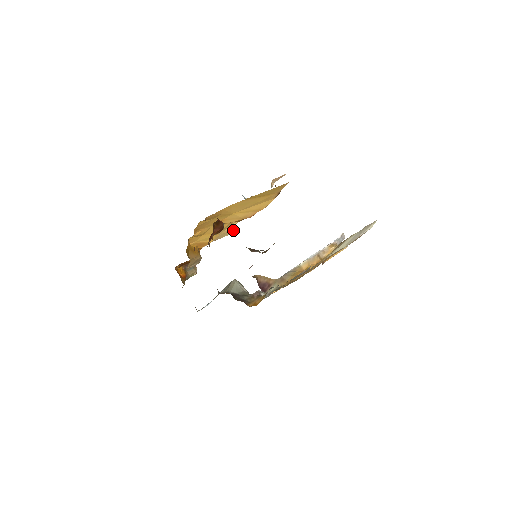
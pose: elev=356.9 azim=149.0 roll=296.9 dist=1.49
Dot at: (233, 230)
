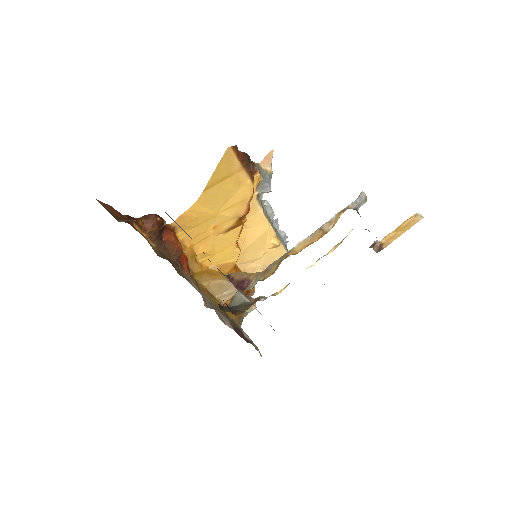
Dot at: (276, 245)
